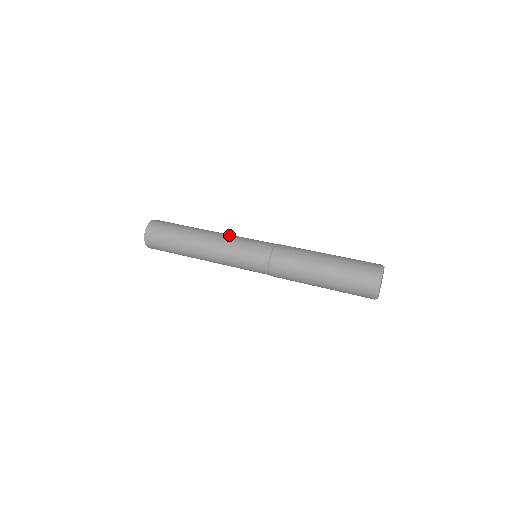
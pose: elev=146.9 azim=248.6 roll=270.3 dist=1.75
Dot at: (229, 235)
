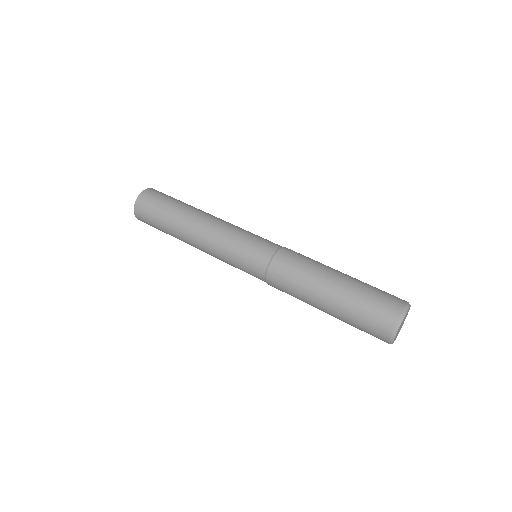
Dot at: (230, 224)
